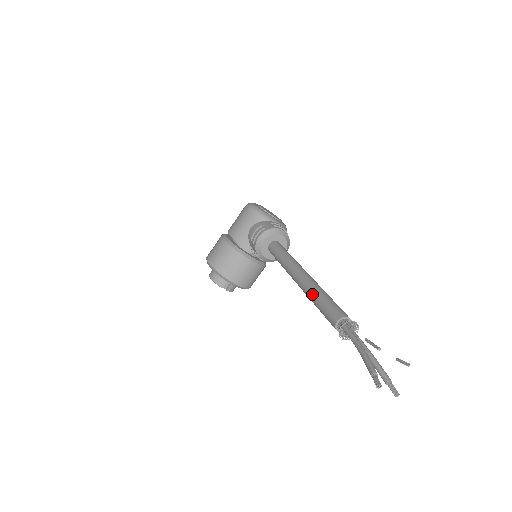
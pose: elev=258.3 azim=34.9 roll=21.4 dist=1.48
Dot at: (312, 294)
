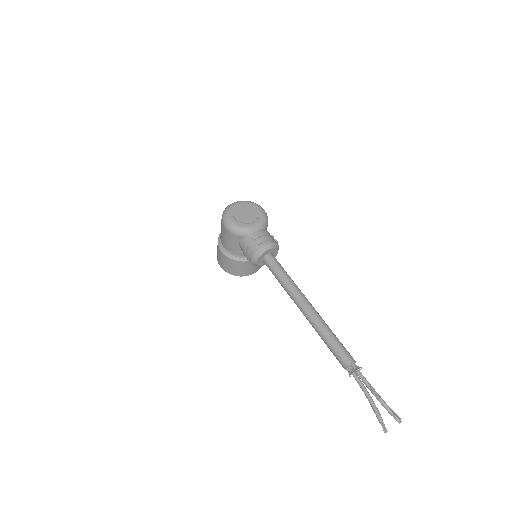
Dot at: occluded
